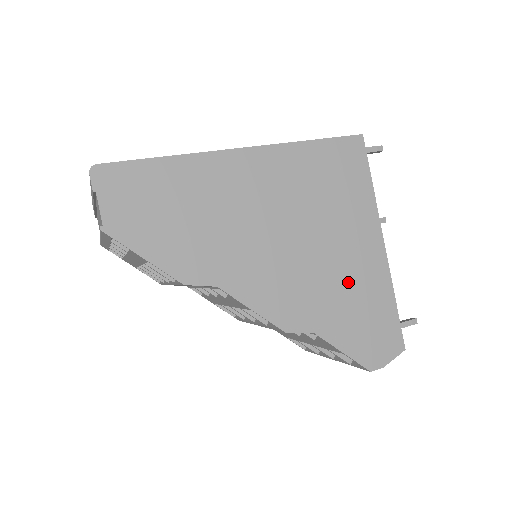
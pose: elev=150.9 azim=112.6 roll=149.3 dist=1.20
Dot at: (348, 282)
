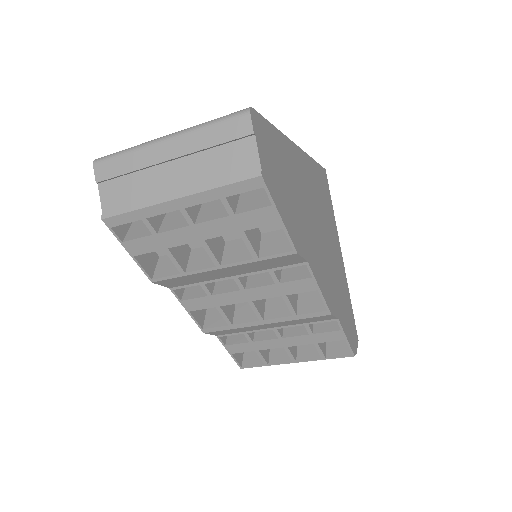
Dot at: (339, 280)
